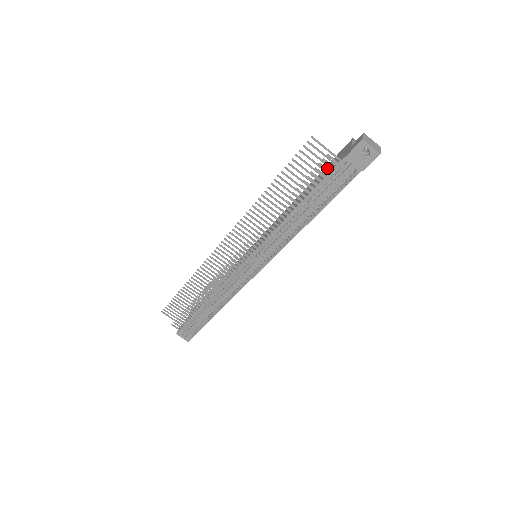
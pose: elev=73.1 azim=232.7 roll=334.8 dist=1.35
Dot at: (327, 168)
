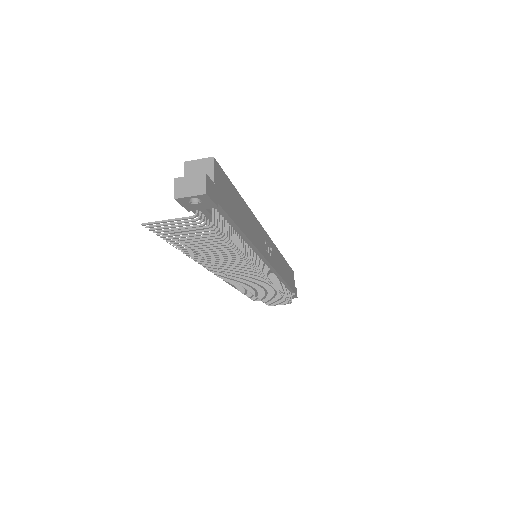
Dot at: occluded
